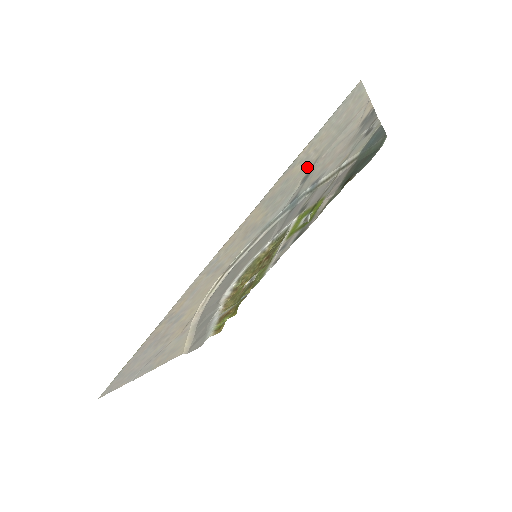
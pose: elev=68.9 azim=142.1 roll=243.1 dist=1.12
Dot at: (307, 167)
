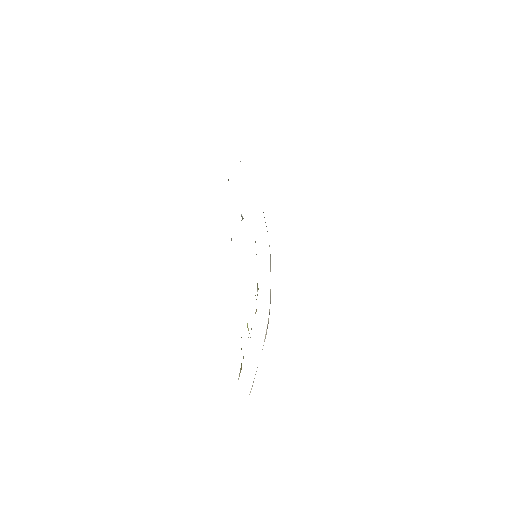
Dot at: occluded
